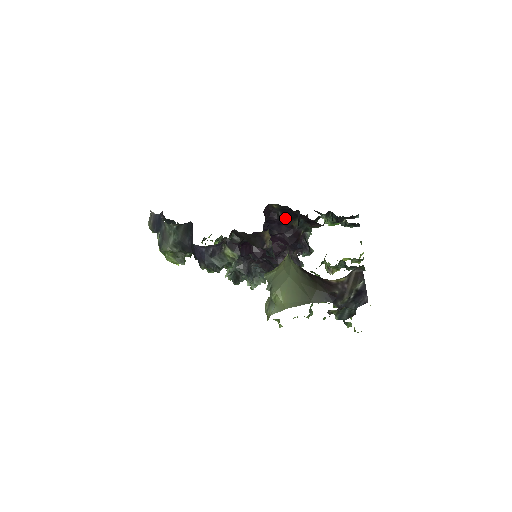
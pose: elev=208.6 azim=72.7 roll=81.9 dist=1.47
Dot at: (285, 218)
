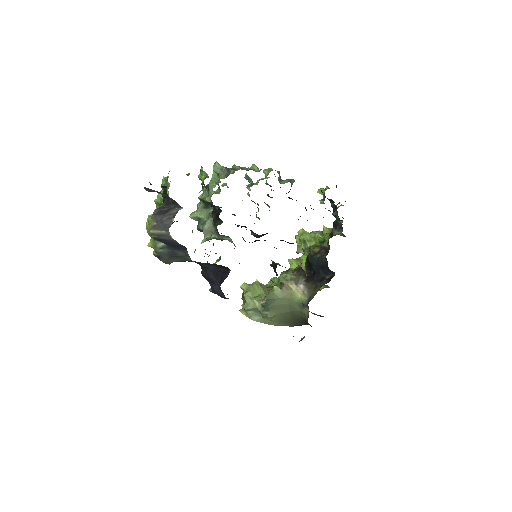
Dot at: occluded
